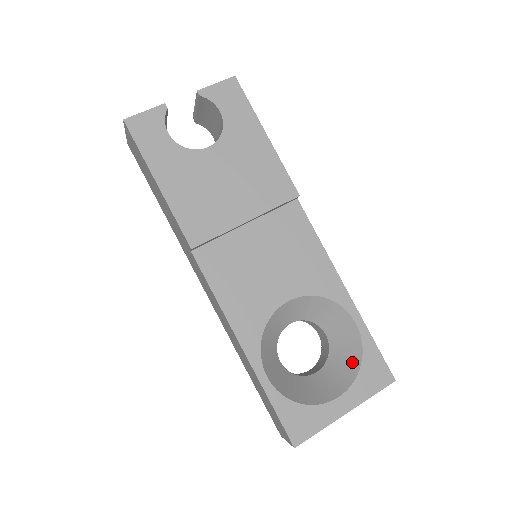
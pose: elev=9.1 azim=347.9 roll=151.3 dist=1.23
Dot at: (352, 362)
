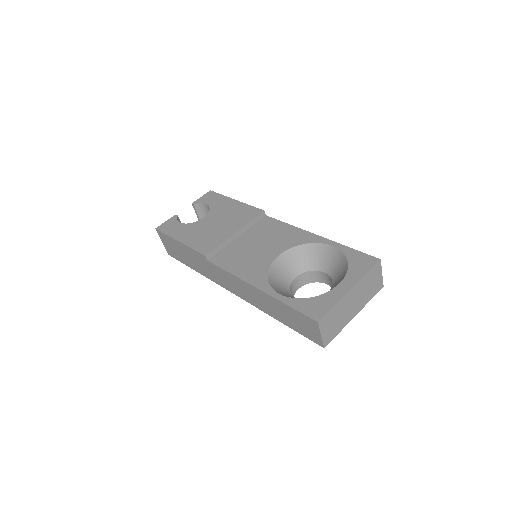
Dot at: (343, 267)
